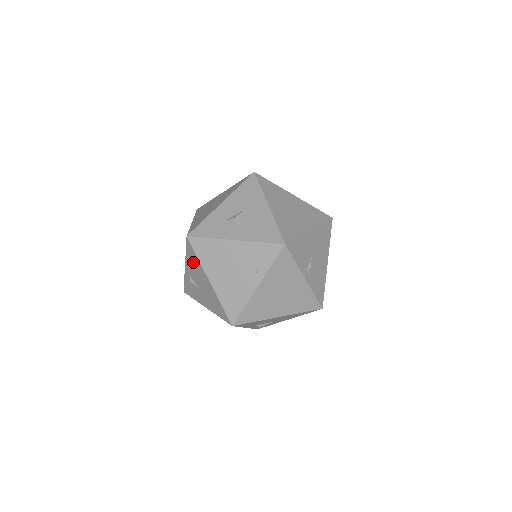
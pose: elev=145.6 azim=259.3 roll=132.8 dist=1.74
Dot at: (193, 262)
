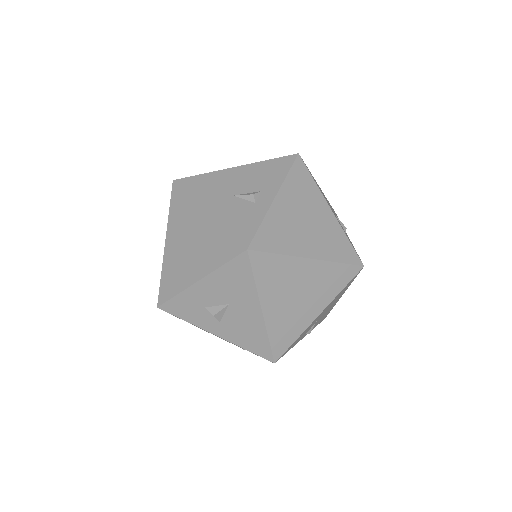
Dot at: occluded
